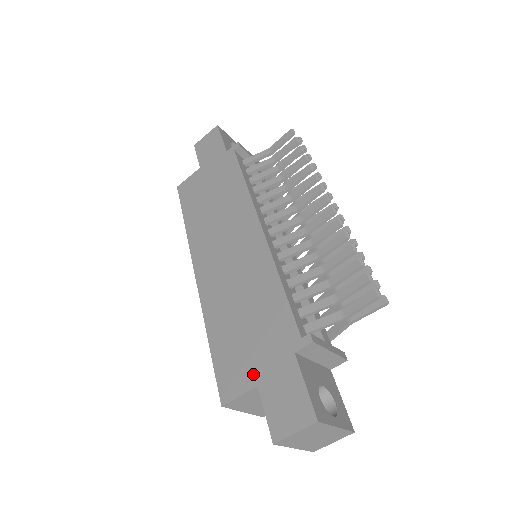
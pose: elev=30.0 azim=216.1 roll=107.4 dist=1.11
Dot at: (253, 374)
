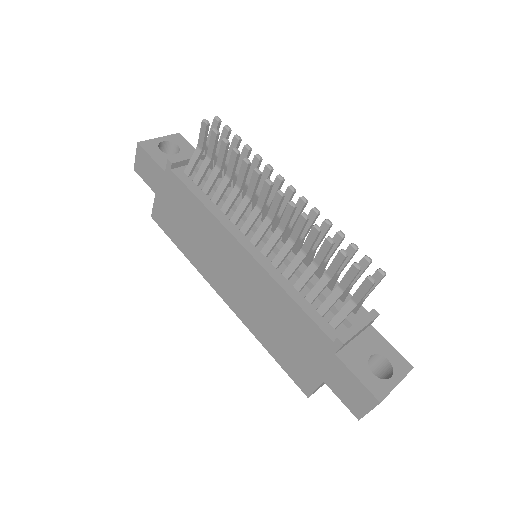
Dot at: (315, 373)
